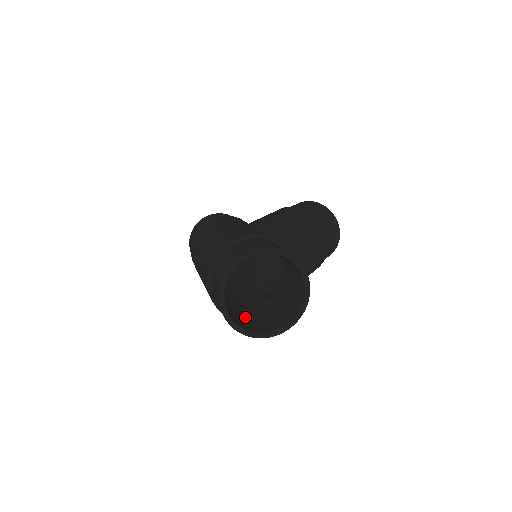
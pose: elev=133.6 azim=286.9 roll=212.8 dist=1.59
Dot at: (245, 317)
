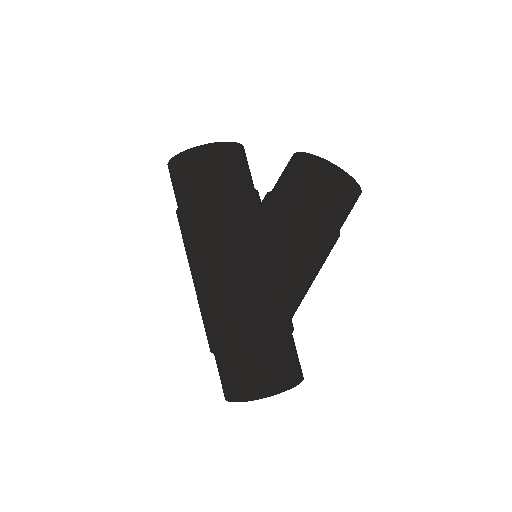
Dot at: occluded
